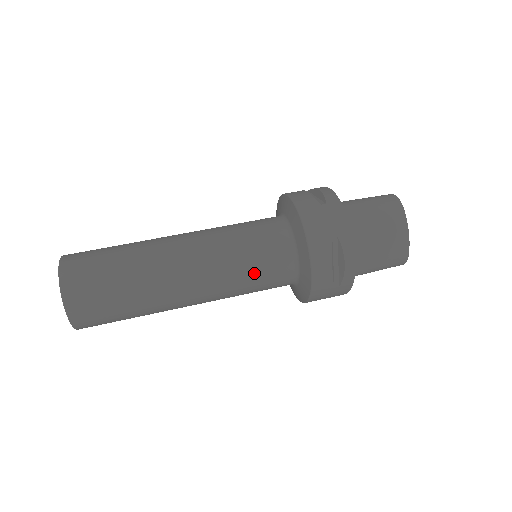
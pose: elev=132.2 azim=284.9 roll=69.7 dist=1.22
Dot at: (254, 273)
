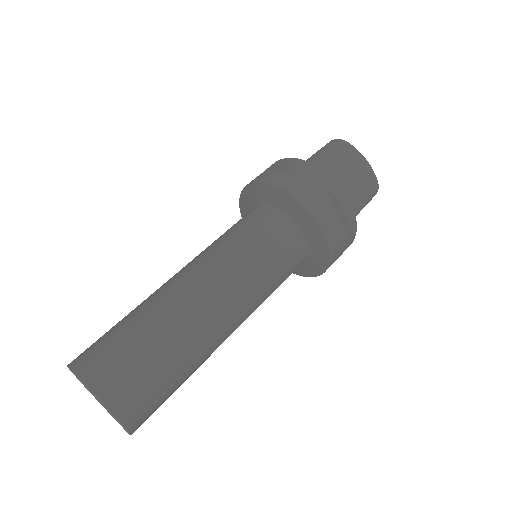
Dot at: (272, 265)
